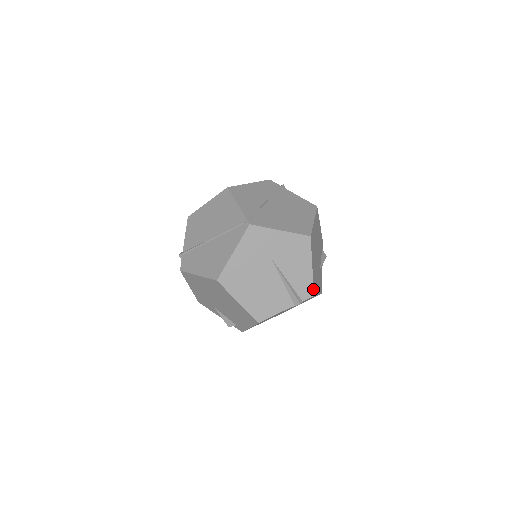
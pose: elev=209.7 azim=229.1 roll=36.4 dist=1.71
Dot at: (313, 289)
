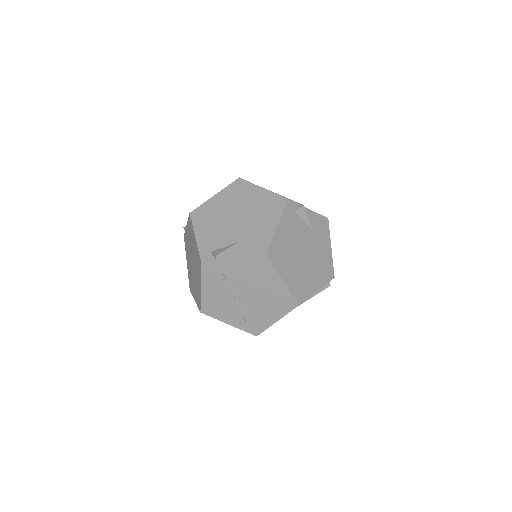
Dot at: occluded
